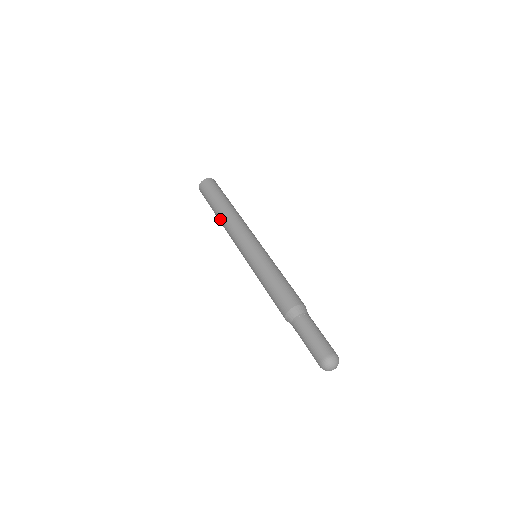
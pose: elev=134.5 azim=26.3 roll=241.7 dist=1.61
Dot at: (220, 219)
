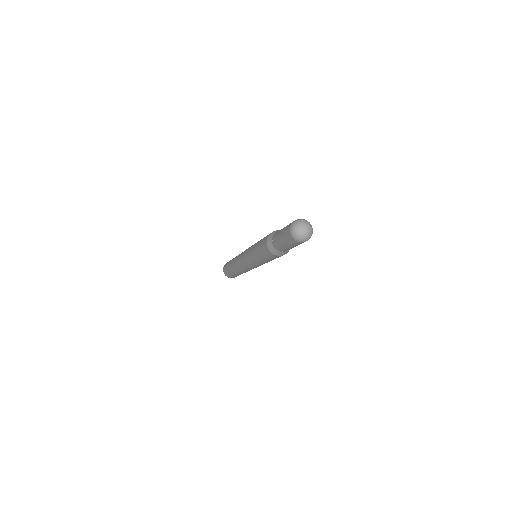
Dot at: (234, 258)
